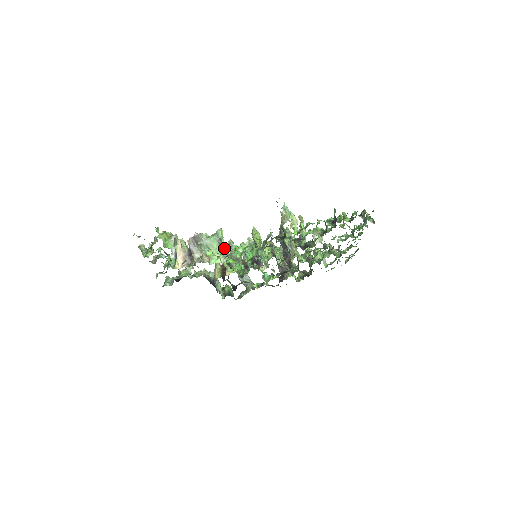
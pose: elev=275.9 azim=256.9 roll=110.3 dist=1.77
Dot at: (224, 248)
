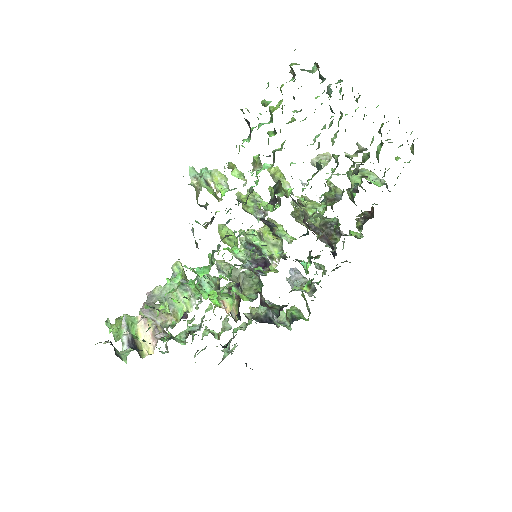
Dot at: (188, 285)
